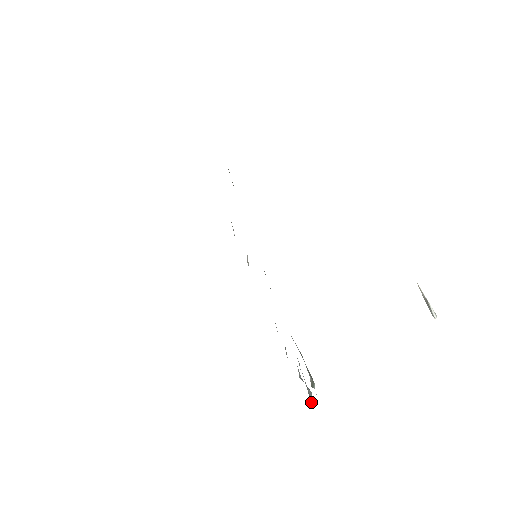
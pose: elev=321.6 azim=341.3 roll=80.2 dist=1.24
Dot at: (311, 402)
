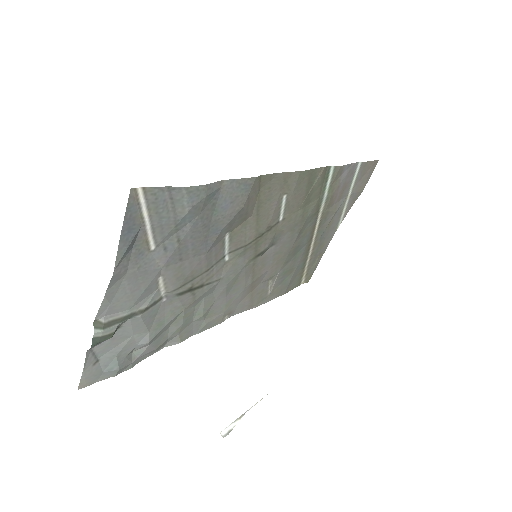
Dot at: (100, 363)
